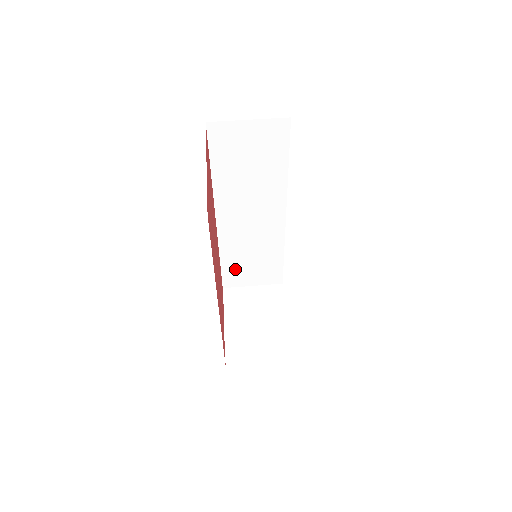
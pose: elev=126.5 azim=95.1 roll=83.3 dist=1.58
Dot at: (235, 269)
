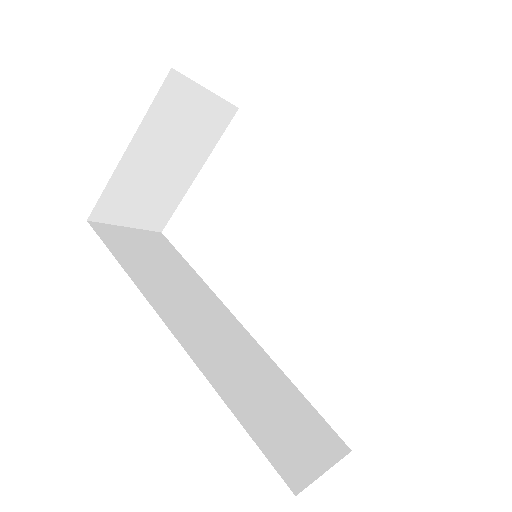
Dot at: (269, 432)
